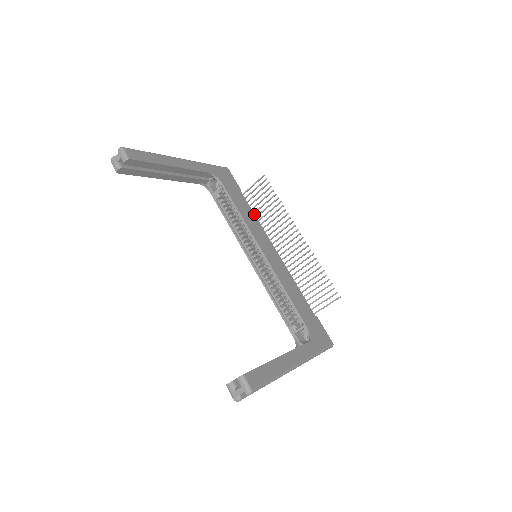
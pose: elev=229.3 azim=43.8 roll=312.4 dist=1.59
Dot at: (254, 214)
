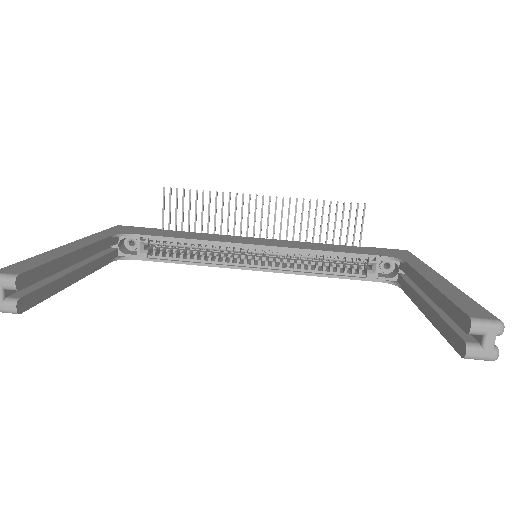
Dot at: (197, 233)
